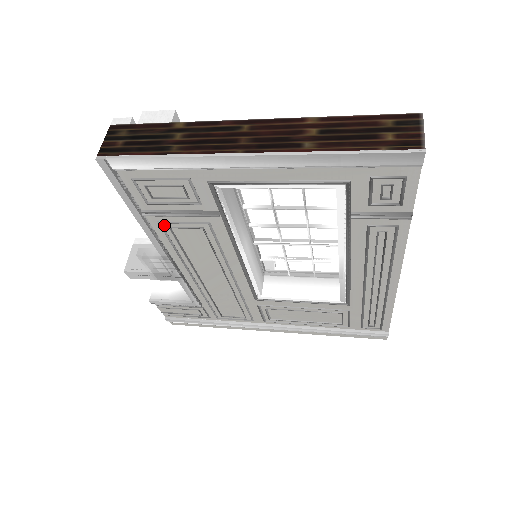
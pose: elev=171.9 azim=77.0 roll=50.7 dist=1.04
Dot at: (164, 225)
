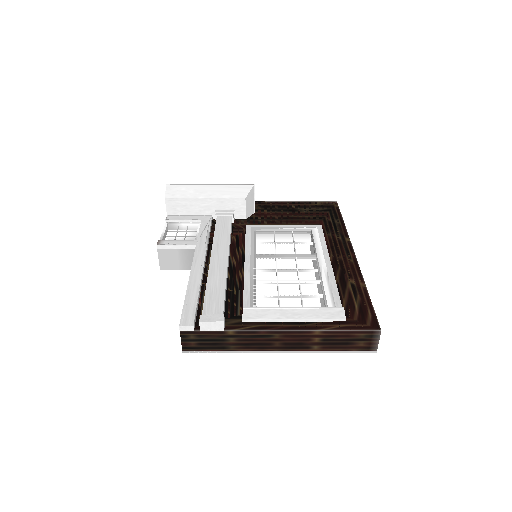
Dot at: occluded
